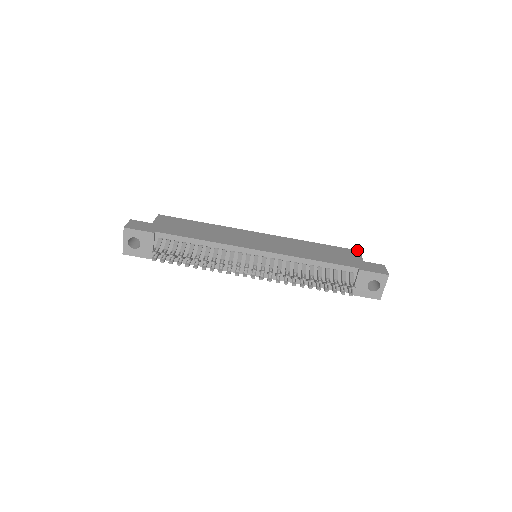
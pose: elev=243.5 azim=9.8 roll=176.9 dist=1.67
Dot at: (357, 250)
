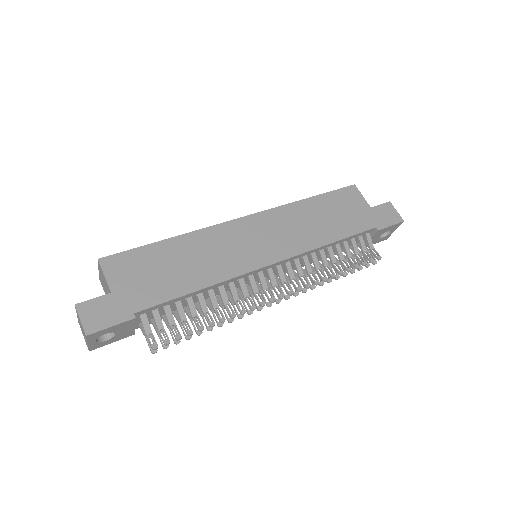
Dot at: (352, 185)
